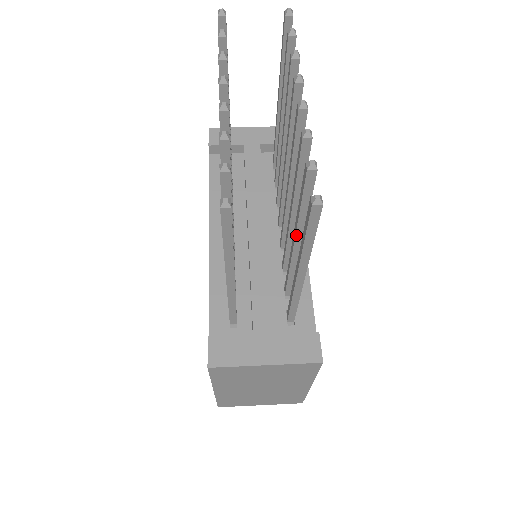
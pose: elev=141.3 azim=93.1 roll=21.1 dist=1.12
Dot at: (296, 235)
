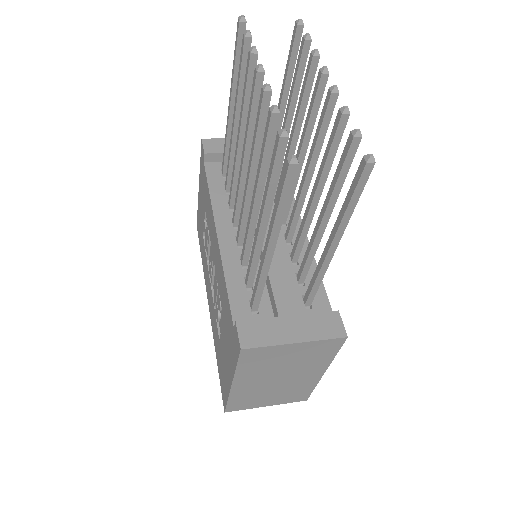
Dot at: (326, 210)
